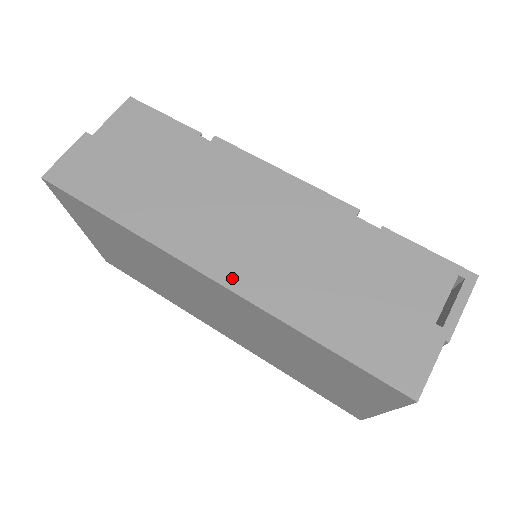
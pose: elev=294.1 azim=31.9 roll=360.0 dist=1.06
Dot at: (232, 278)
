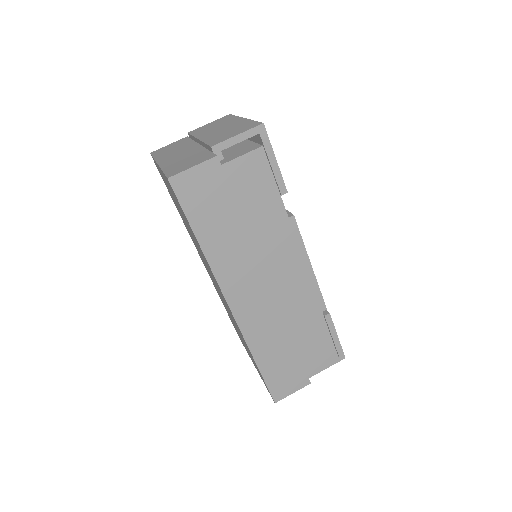
Dot at: (240, 313)
